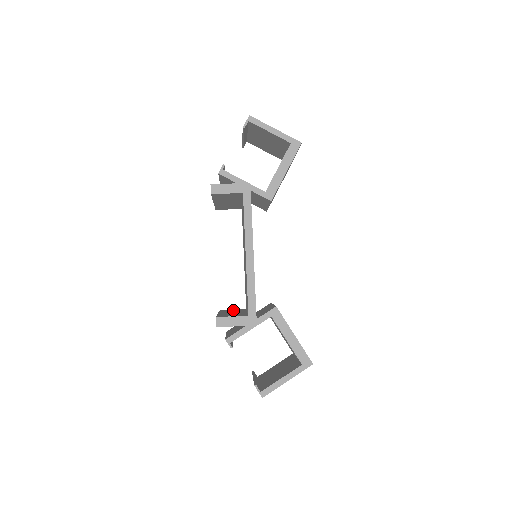
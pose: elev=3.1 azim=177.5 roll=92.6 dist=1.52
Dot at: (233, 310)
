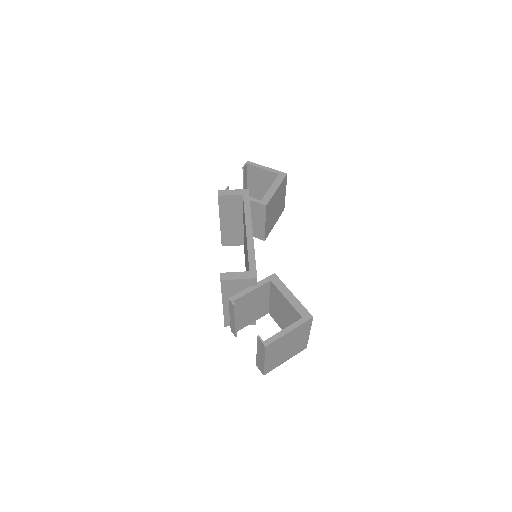
Dot at: occluded
